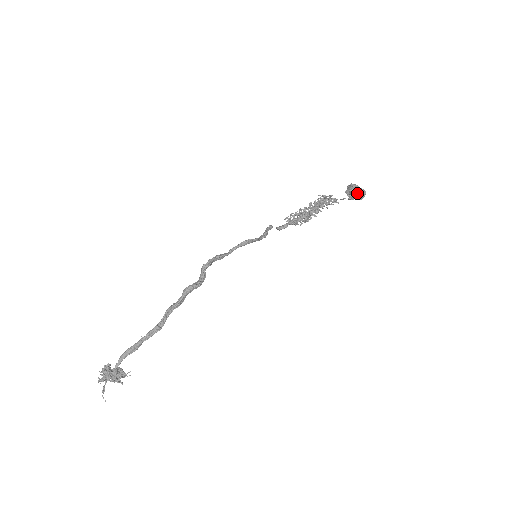
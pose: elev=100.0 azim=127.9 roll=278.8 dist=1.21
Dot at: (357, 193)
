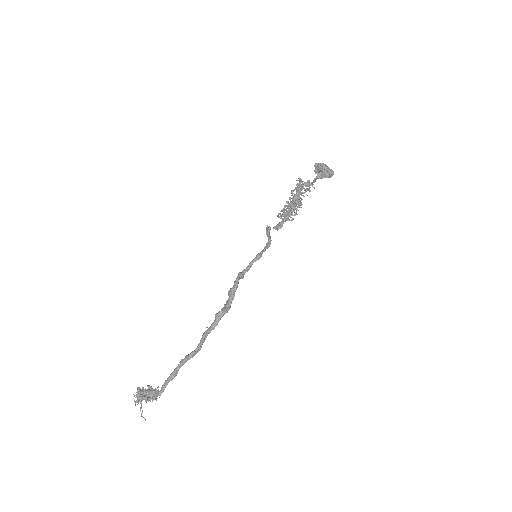
Dot at: (325, 172)
